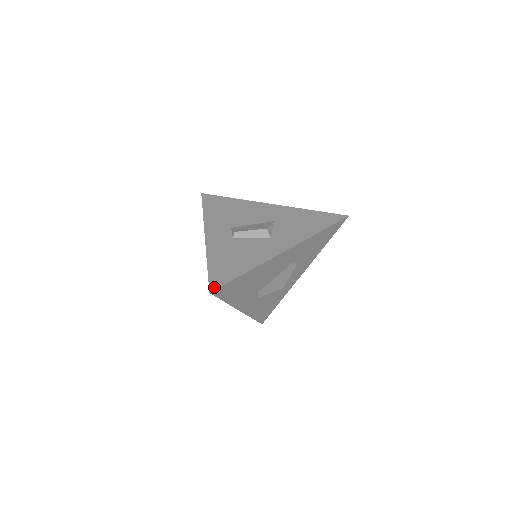
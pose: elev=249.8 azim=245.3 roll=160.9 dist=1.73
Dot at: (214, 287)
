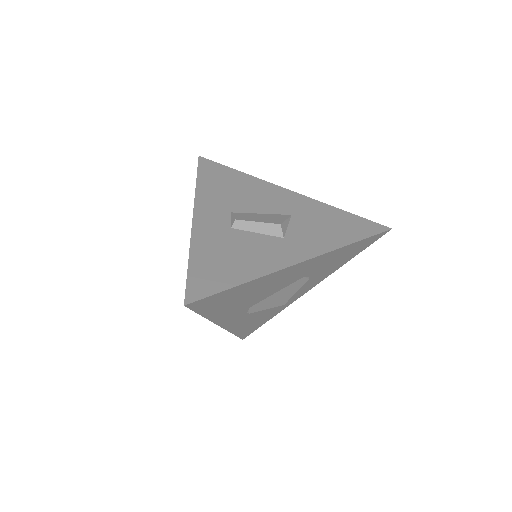
Dot at: (192, 298)
